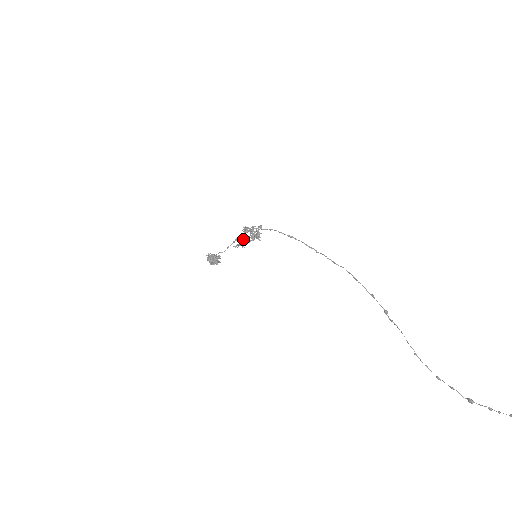
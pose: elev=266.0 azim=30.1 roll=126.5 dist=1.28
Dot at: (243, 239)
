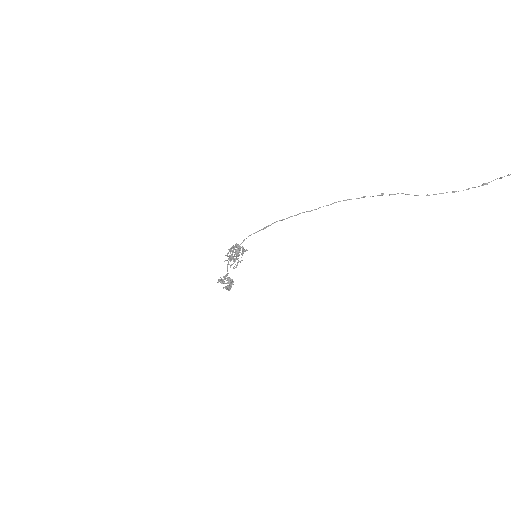
Dot at: occluded
